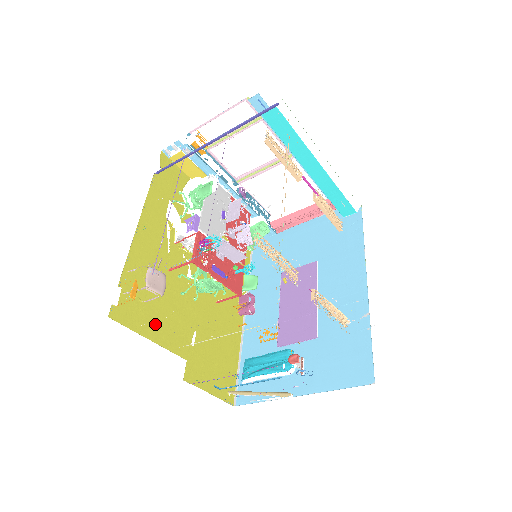
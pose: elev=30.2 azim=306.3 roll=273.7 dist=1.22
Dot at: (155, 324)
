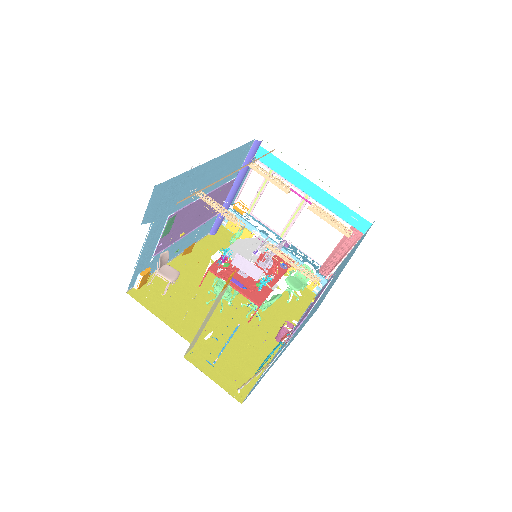
Dot at: (170, 312)
